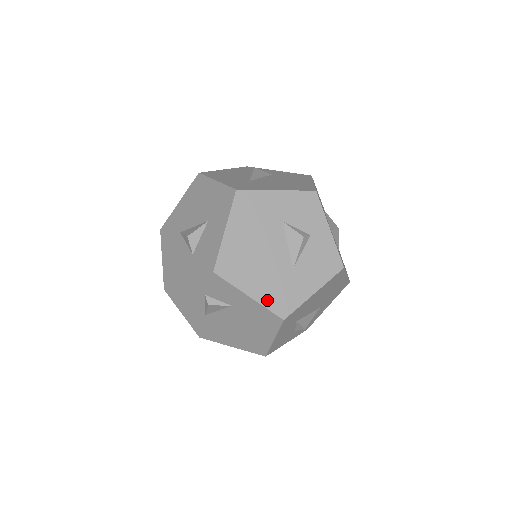
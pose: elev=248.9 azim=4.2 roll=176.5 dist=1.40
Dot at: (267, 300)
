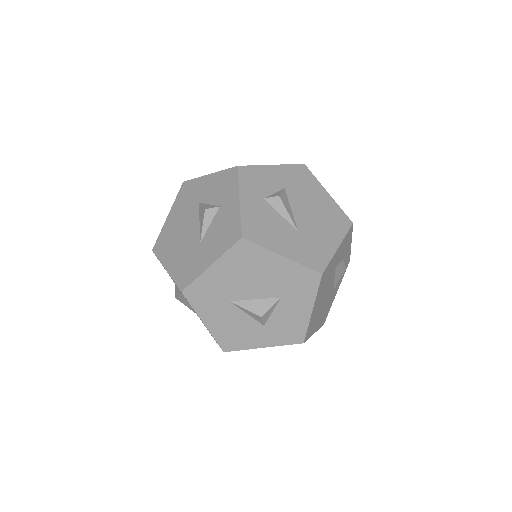
Dot at: (320, 324)
